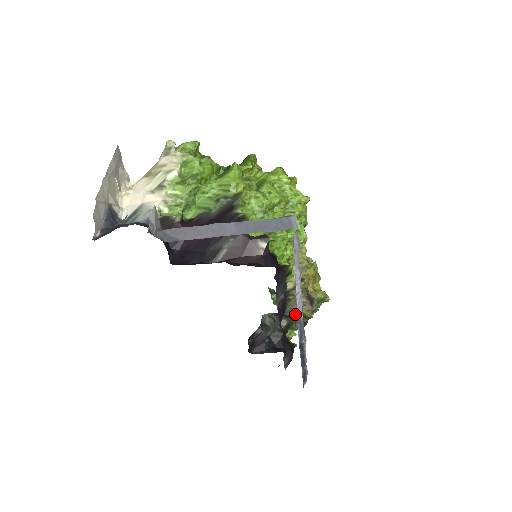
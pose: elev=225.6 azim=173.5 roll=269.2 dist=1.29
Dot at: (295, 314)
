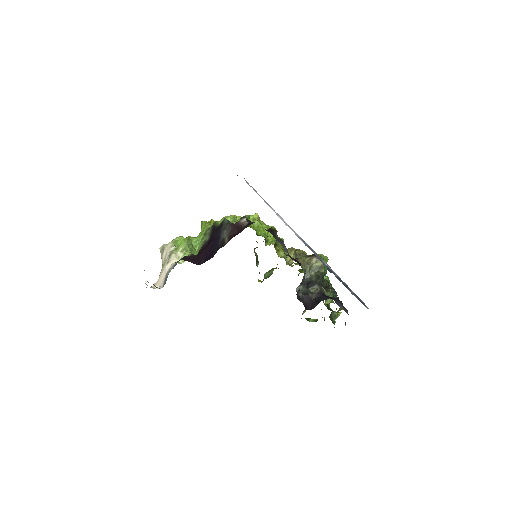
Dot at: (313, 272)
